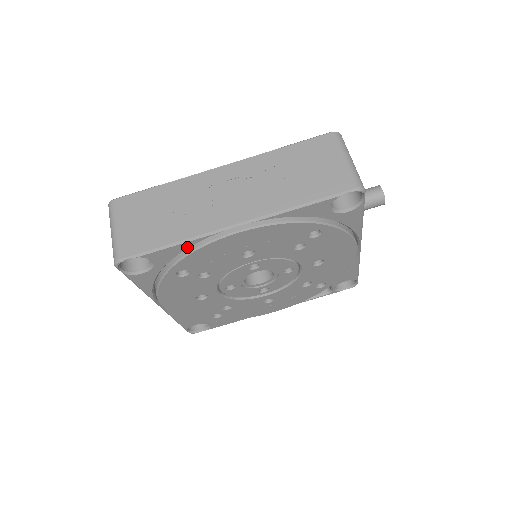
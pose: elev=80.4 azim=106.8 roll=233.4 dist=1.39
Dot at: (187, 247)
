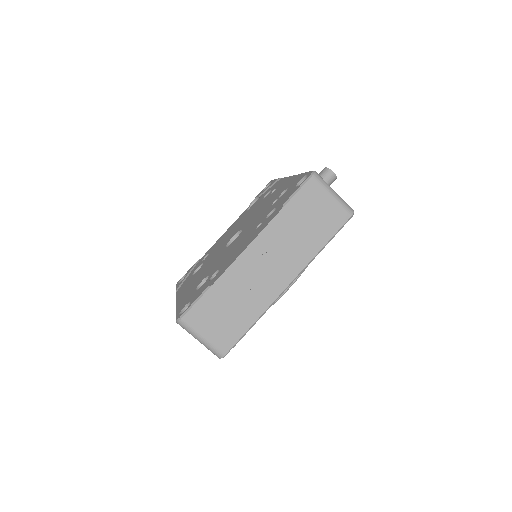
Dot at: occluded
